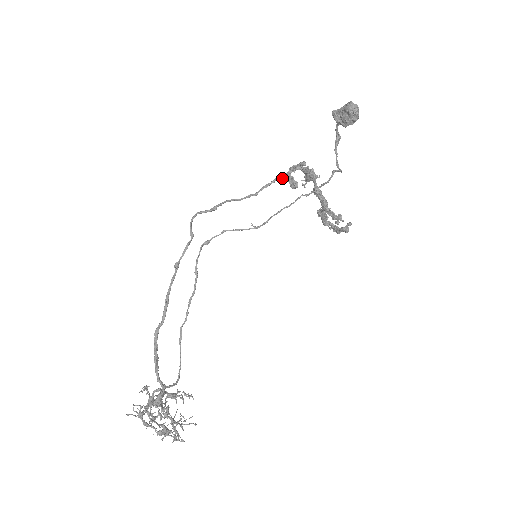
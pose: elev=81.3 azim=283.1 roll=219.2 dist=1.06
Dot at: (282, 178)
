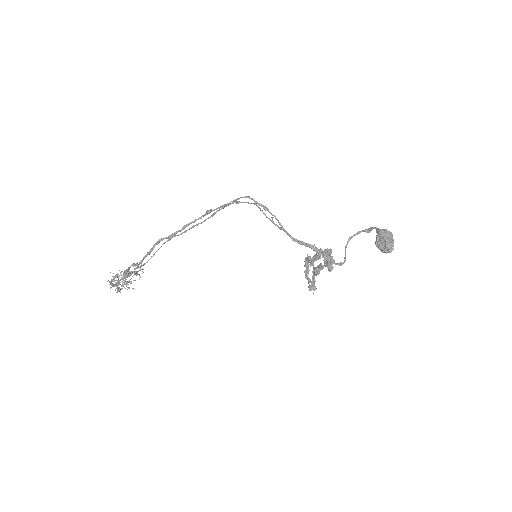
Dot at: (315, 251)
